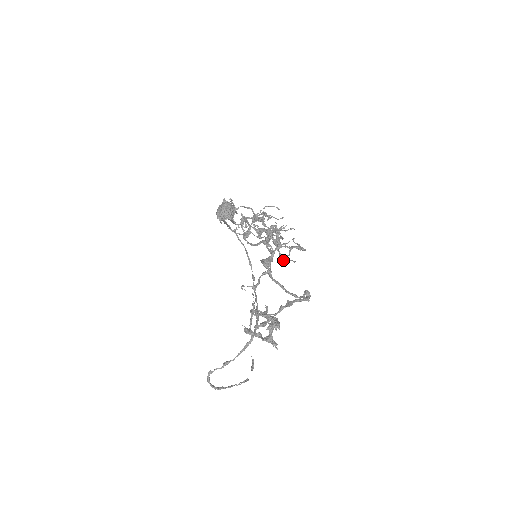
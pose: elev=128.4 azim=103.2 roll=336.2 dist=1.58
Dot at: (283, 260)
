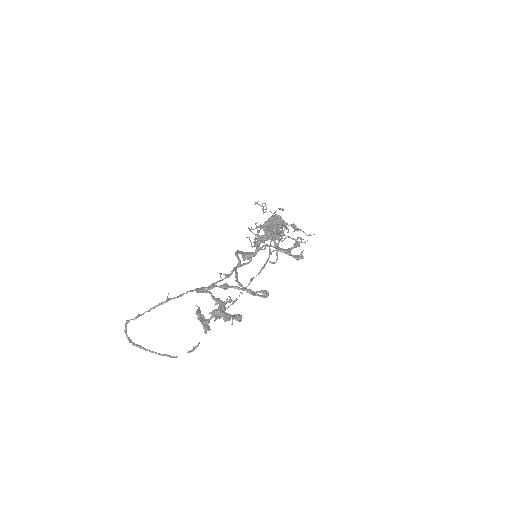
Dot at: (268, 260)
